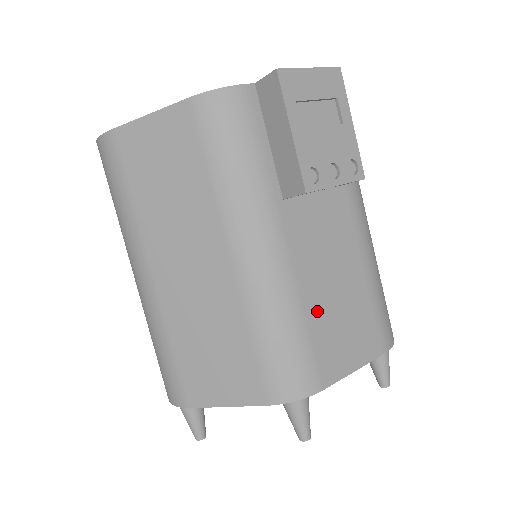
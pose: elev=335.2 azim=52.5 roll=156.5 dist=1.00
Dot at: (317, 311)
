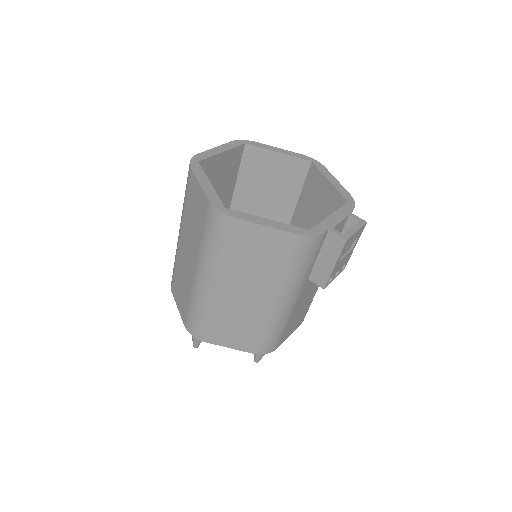
Dot at: (292, 319)
